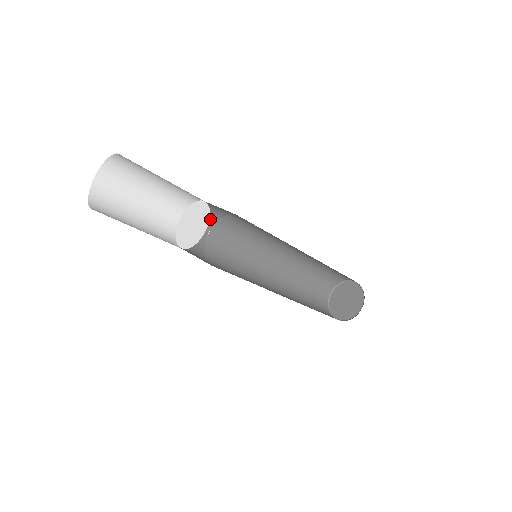
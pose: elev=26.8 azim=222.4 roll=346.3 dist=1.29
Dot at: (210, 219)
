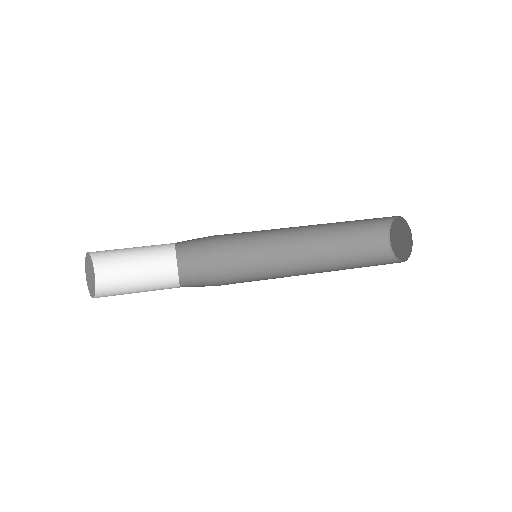
Dot at: (203, 246)
